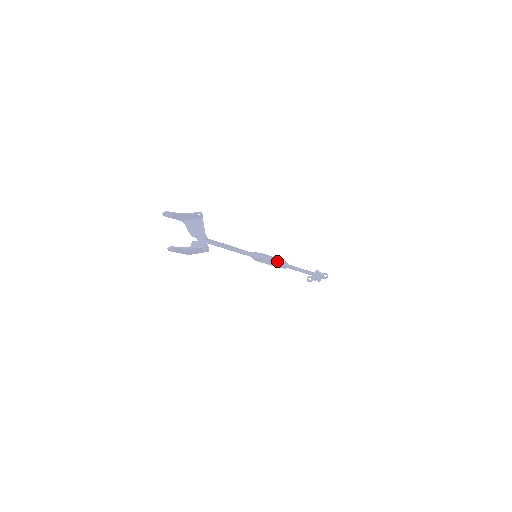
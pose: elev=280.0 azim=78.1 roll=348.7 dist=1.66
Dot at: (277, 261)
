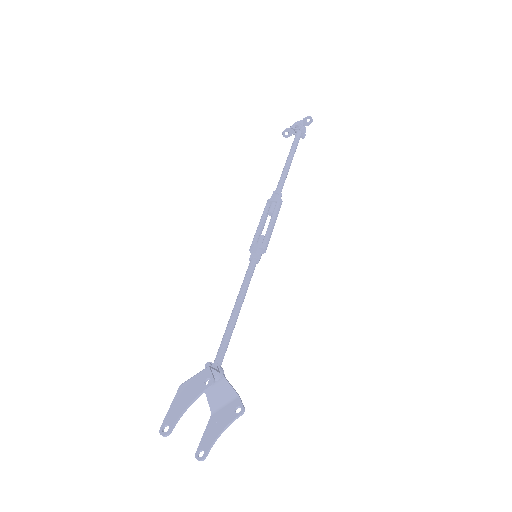
Dot at: occluded
